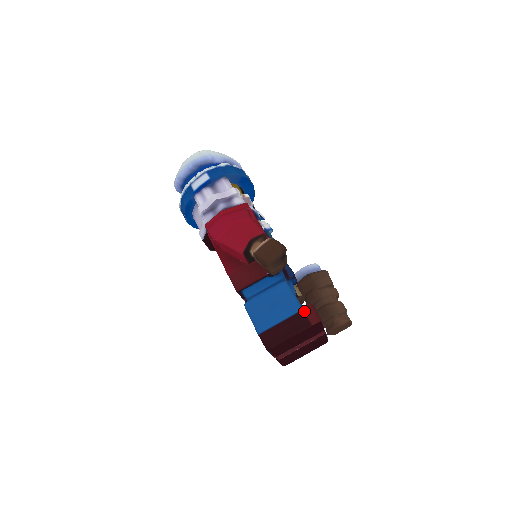
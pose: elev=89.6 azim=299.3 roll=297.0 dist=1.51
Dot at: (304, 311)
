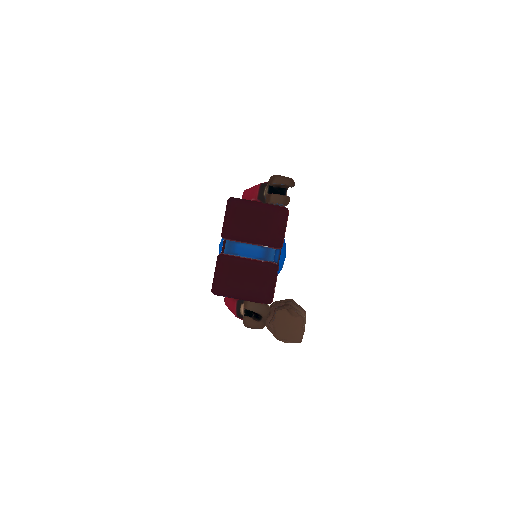
Dot at: occluded
